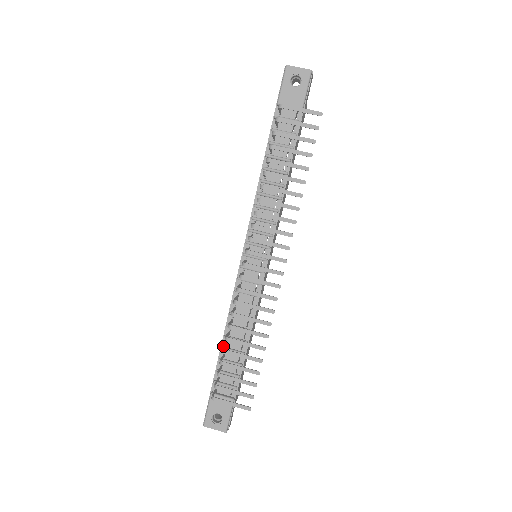
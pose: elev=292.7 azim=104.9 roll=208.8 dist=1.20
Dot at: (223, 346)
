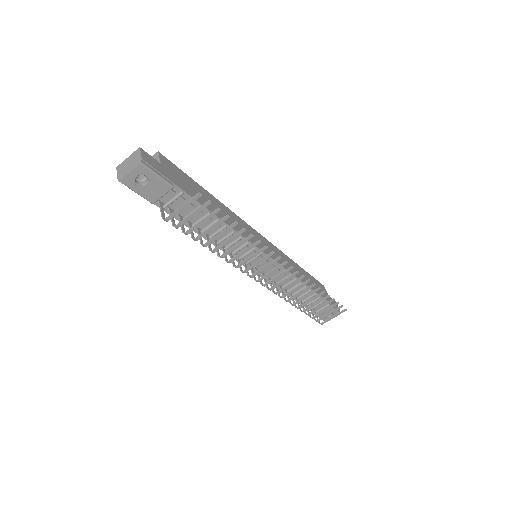
Dot at: (294, 299)
